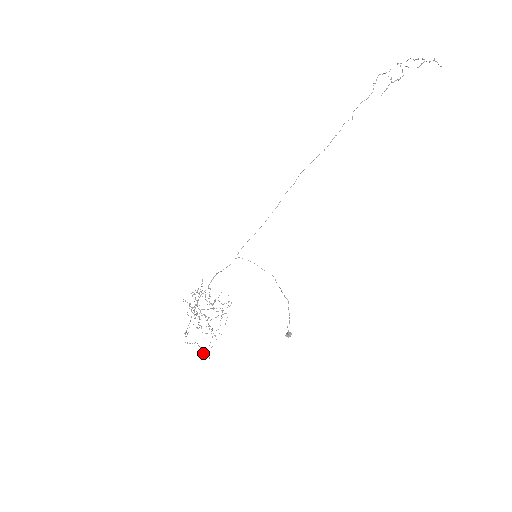
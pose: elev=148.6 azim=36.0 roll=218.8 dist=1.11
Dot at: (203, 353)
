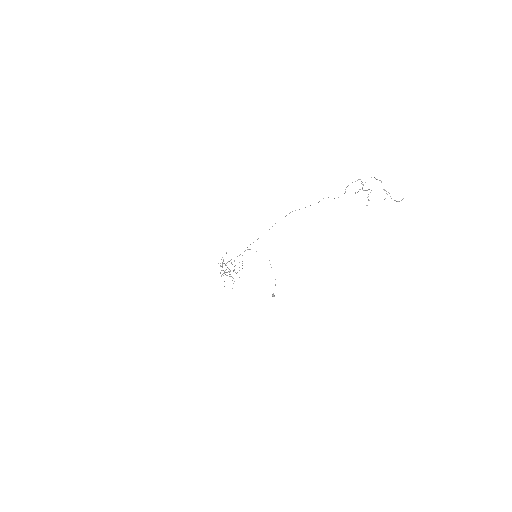
Dot at: occluded
